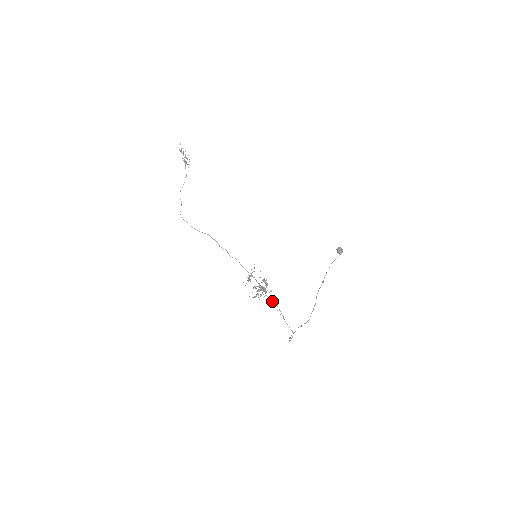
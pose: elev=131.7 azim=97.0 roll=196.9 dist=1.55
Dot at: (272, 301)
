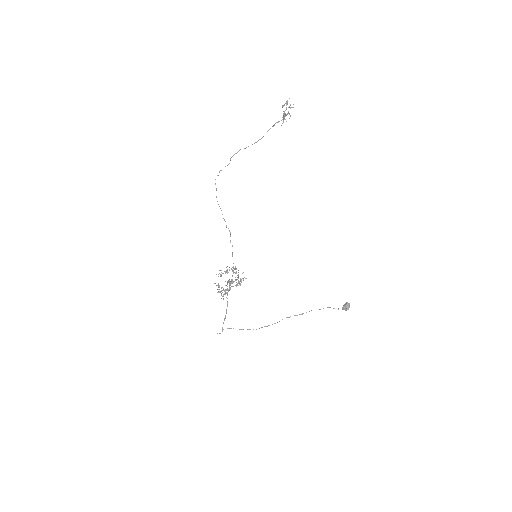
Dot at: (227, 301)
